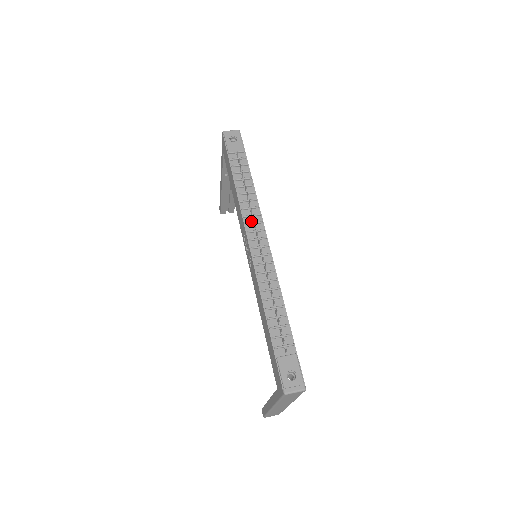
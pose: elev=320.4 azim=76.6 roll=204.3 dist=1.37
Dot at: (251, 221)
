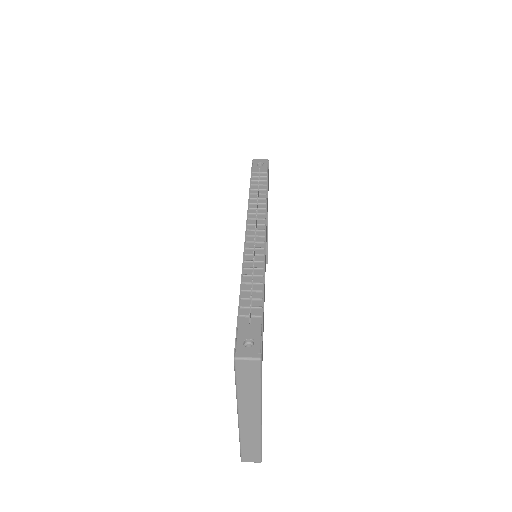
Dot at: (255, 218)
